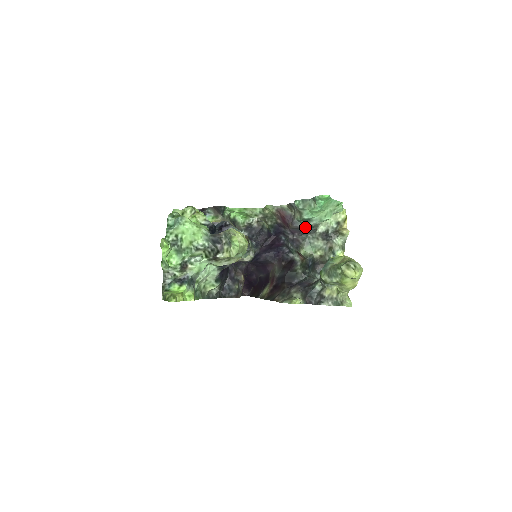
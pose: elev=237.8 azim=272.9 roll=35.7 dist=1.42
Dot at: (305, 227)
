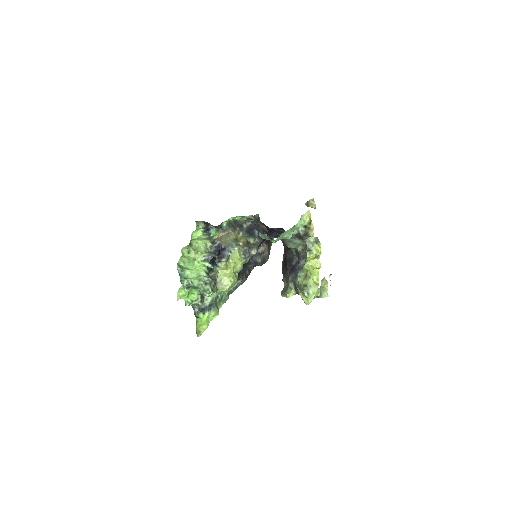
Dot at: occluded
